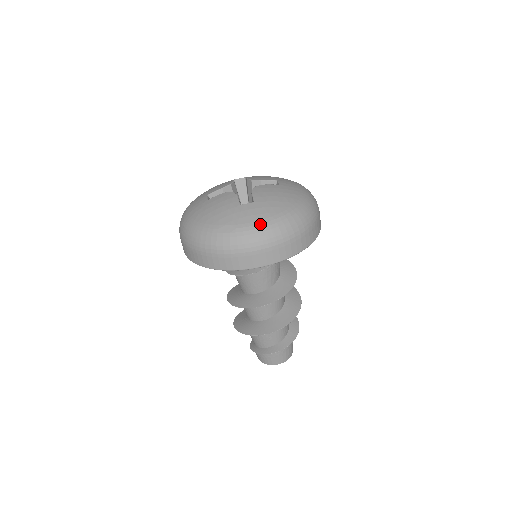
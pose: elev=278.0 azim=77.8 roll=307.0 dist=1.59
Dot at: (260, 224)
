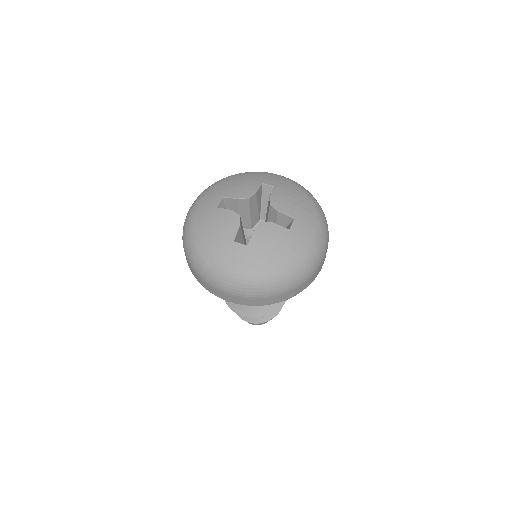
Dot at: (238, 275)
